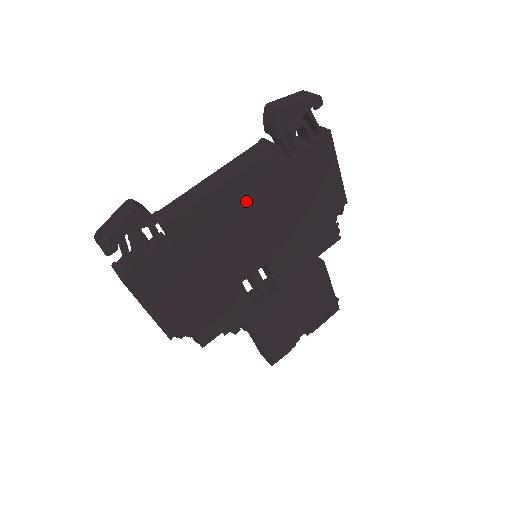
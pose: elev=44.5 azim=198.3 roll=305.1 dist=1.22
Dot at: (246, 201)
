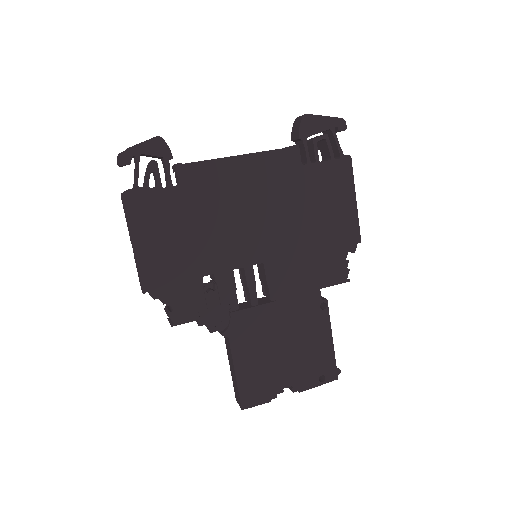
Dot at: (257, 183)
